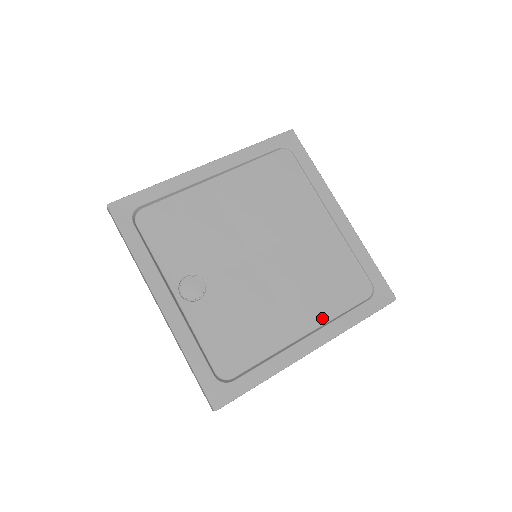
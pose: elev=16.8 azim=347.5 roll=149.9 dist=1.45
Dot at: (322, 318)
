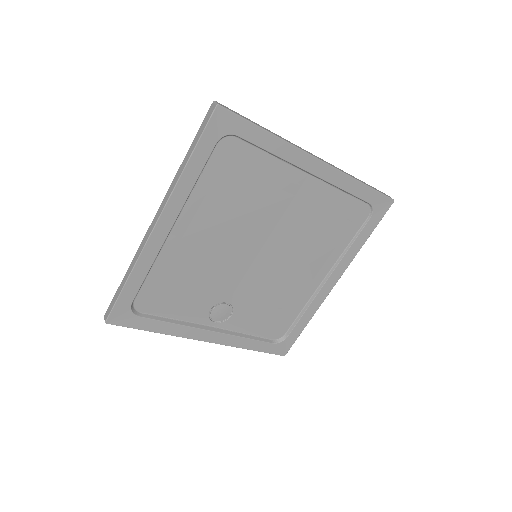
Dot at: (334, 258)
